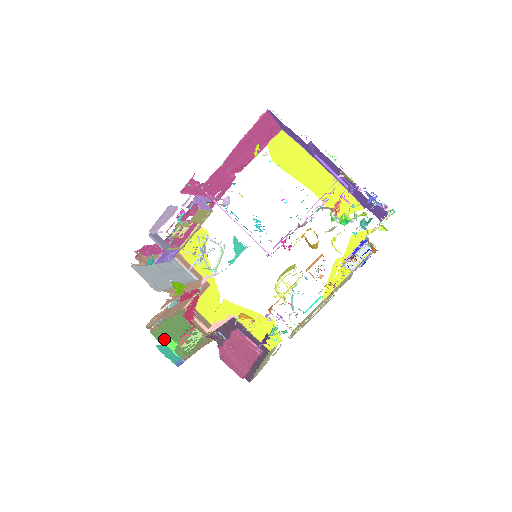
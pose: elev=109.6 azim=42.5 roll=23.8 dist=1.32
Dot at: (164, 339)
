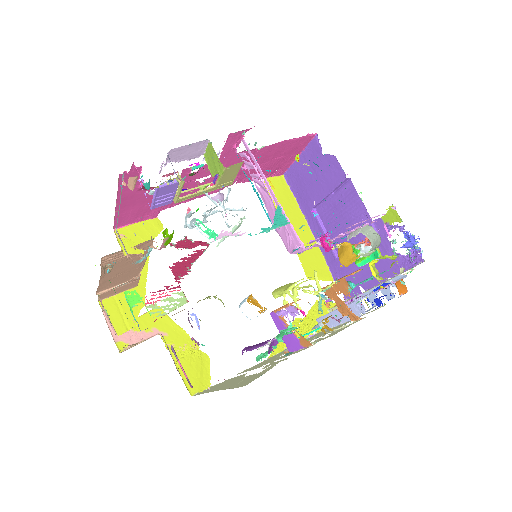
Dot at: occluded
